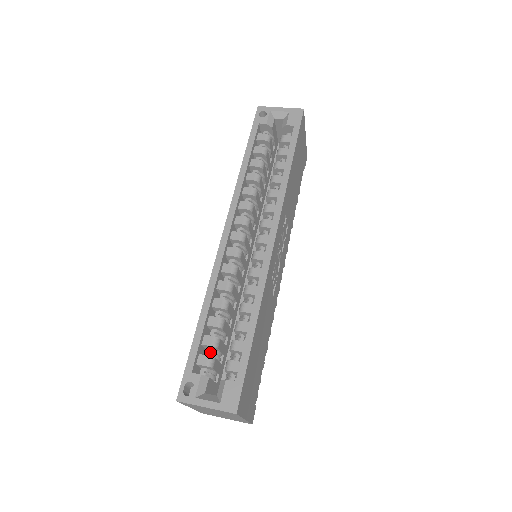
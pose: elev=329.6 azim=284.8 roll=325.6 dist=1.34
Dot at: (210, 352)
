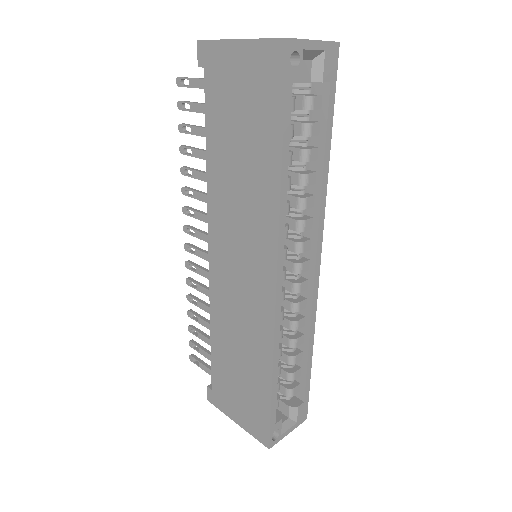
Dot at: occluded
